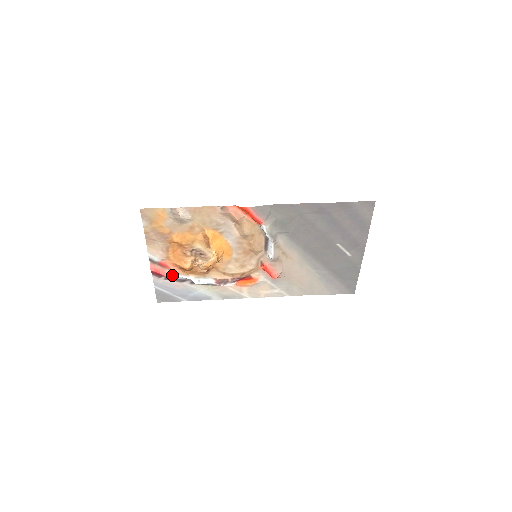
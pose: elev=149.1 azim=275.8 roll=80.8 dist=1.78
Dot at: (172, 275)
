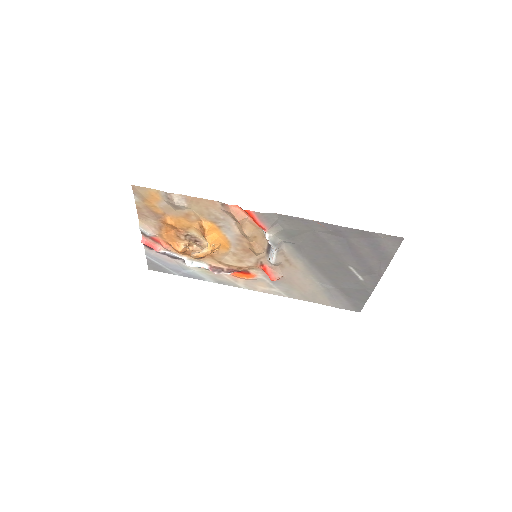
Dot at: (164, 251)
